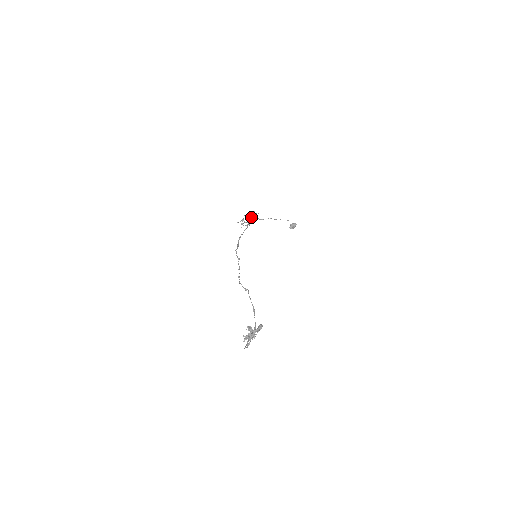
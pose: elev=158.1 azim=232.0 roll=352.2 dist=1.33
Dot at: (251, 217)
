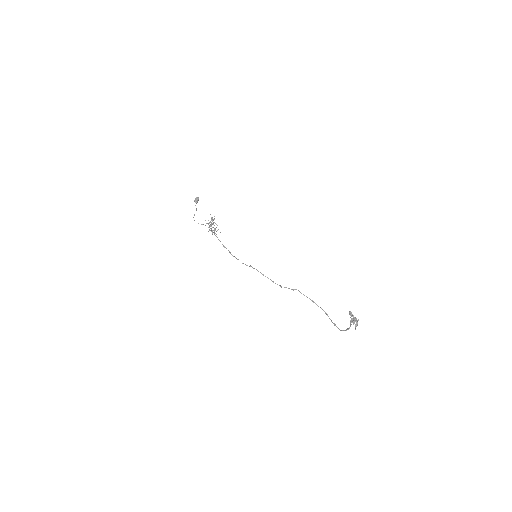
Dot at: (212, 221)
